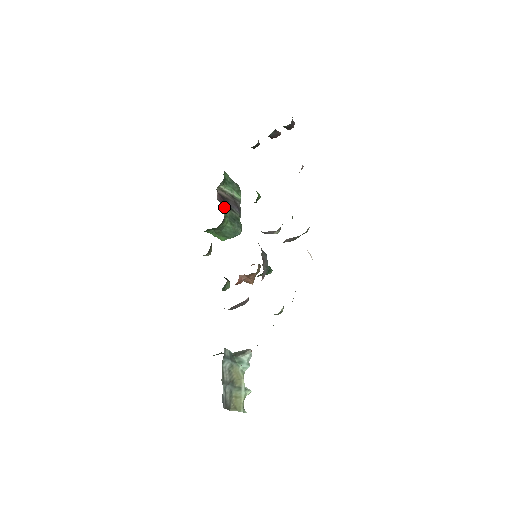
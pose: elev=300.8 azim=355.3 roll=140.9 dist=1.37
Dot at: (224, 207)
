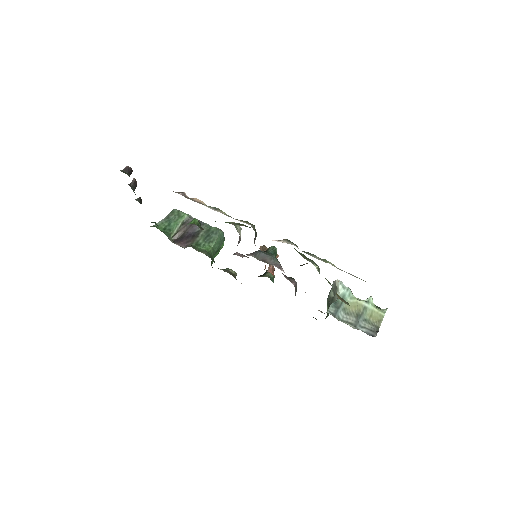
Dot at: (194, 244)
